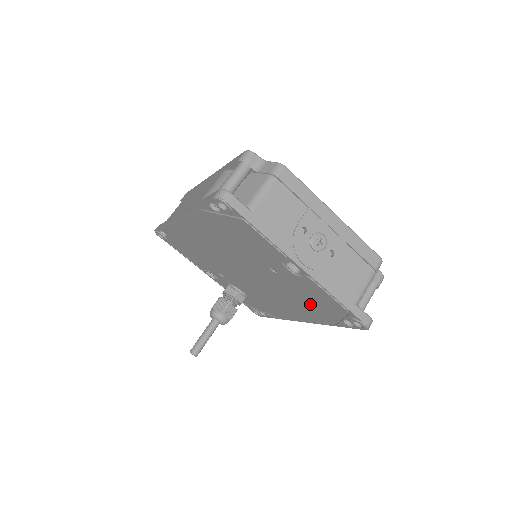
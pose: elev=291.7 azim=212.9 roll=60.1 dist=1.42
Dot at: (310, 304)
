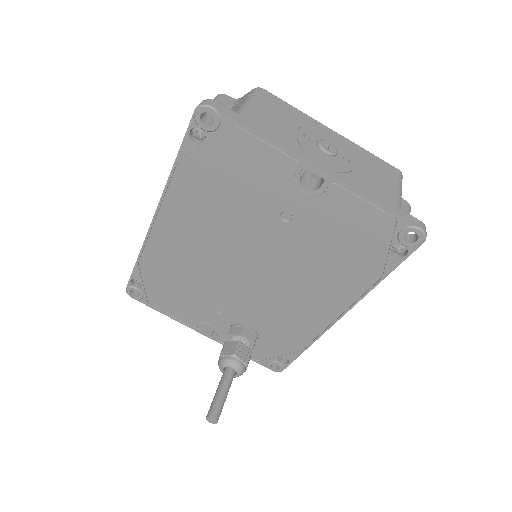
Dot at: (342, 256)
